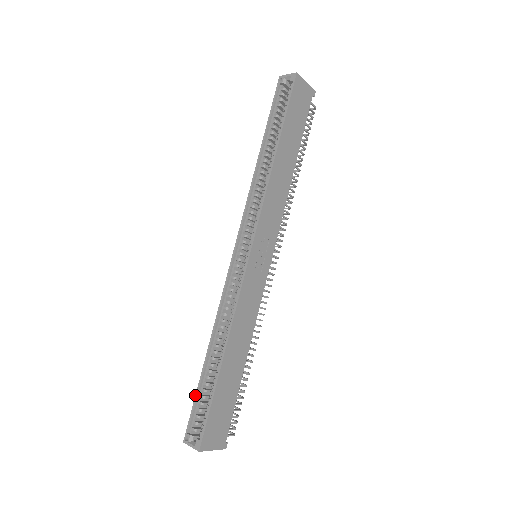
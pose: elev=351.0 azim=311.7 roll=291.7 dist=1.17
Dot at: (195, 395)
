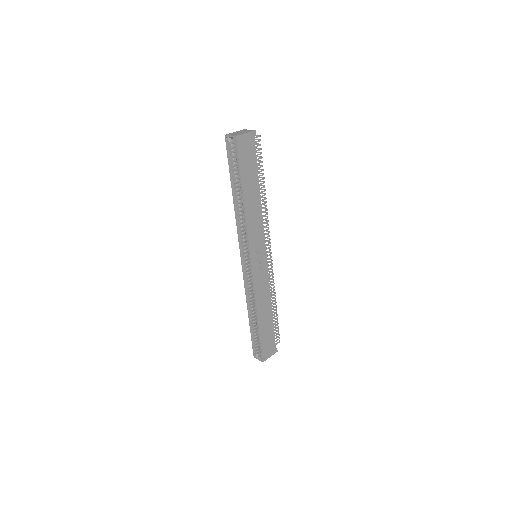
Dot at: (251, 336)
